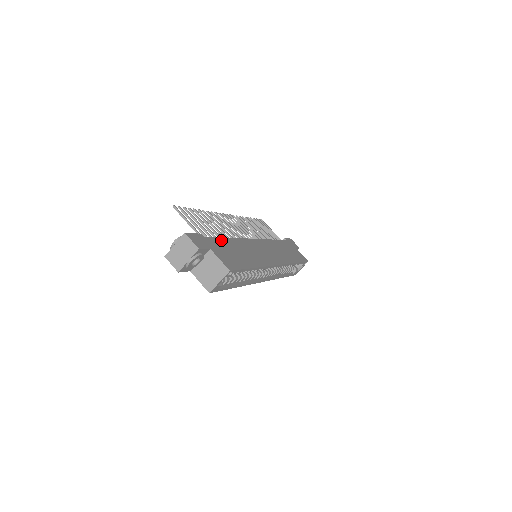
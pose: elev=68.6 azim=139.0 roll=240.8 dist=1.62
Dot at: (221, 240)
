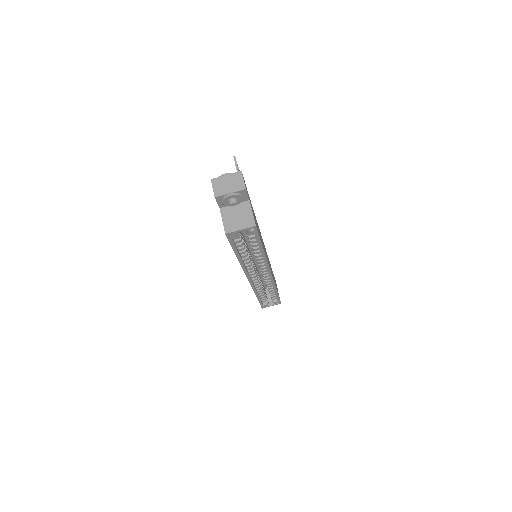
Dot at: occluded
